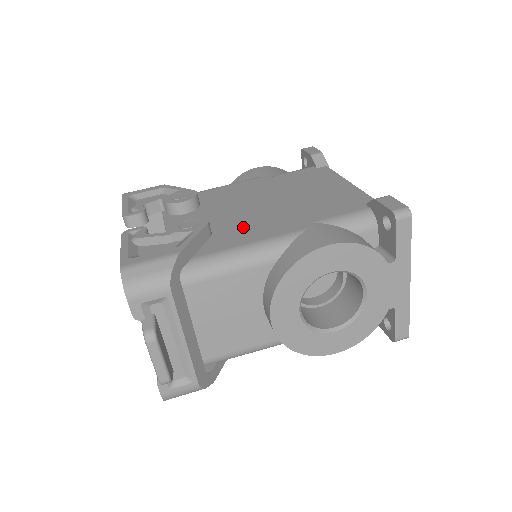
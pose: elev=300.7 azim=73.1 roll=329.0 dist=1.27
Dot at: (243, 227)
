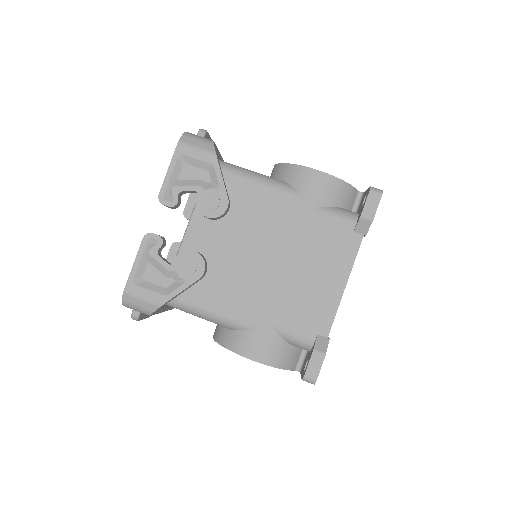
Dot at: (229, 285)
